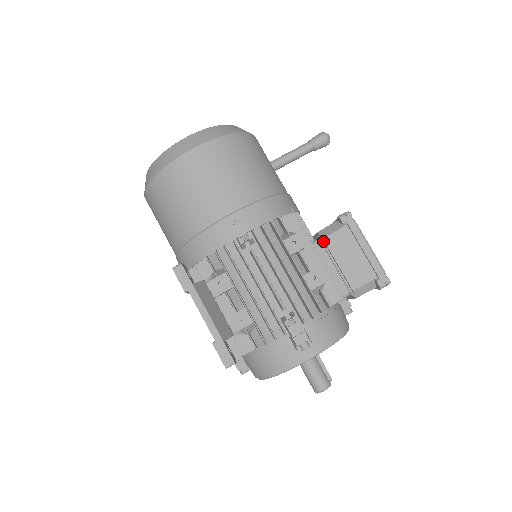
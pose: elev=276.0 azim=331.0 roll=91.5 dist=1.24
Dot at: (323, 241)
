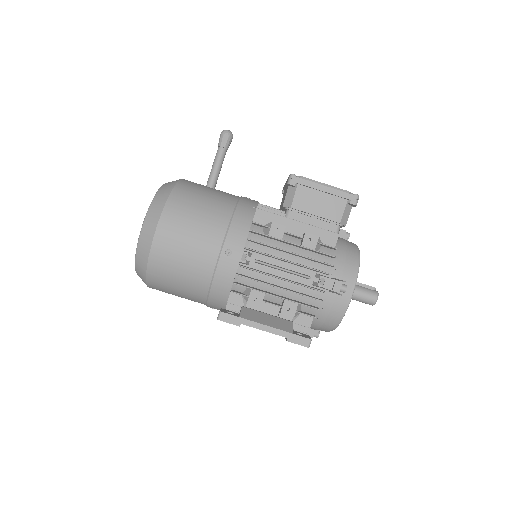
Dot at: (292, 209)
